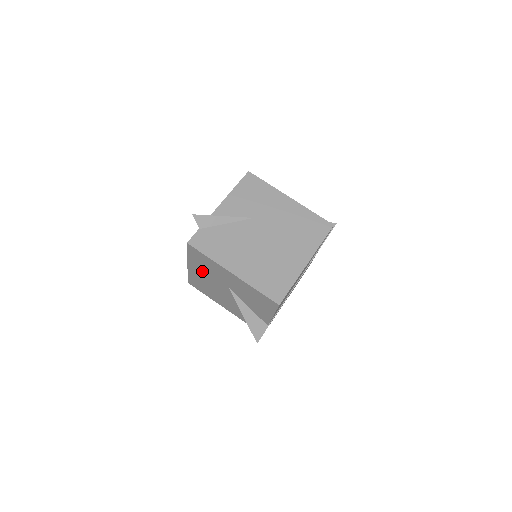
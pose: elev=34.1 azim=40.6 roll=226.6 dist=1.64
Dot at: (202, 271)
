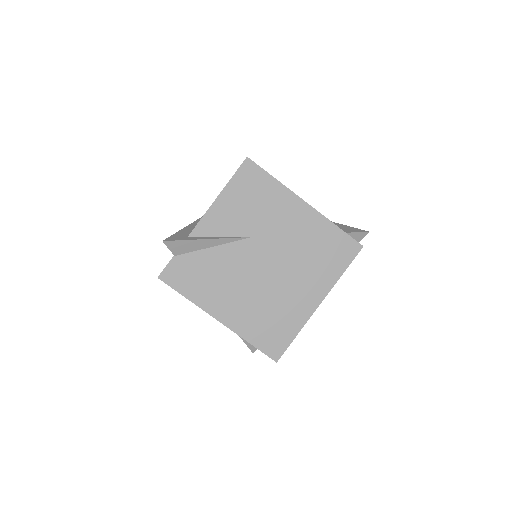
Dot at: occluded
